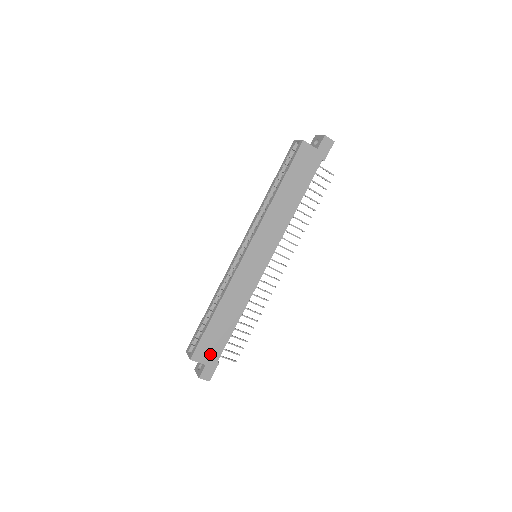
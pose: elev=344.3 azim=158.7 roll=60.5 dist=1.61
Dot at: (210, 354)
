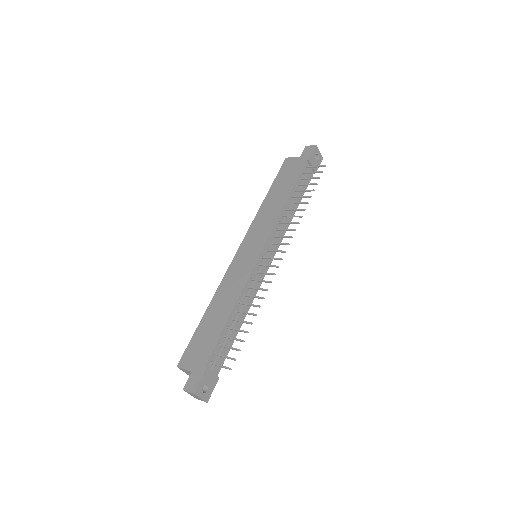
Dot at: (198, 358)
